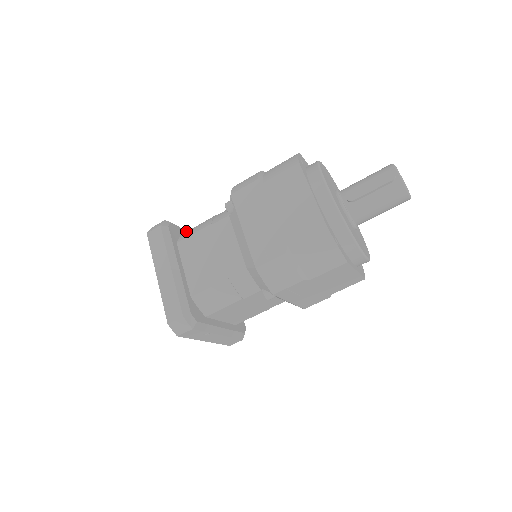
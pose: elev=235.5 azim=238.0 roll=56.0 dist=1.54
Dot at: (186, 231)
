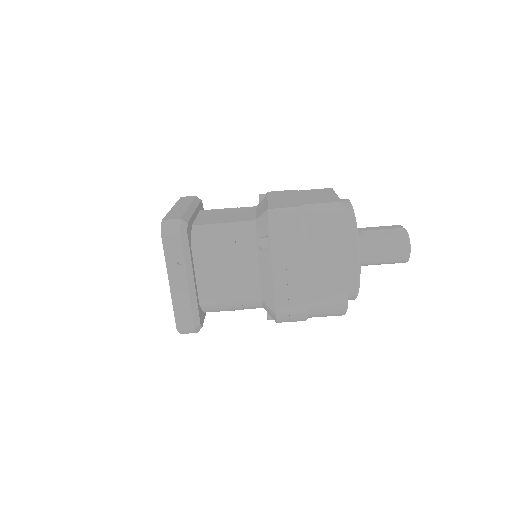
Dot at: occluded
